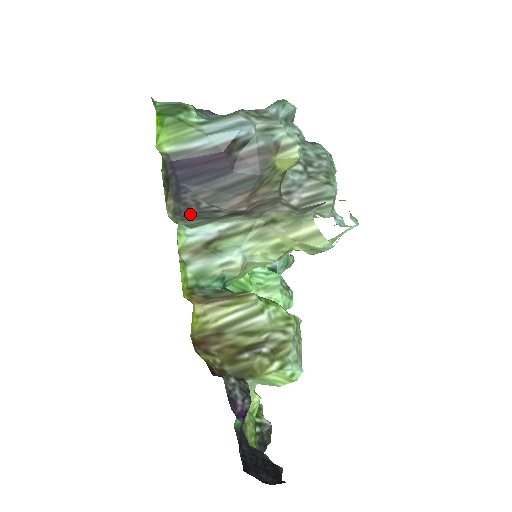
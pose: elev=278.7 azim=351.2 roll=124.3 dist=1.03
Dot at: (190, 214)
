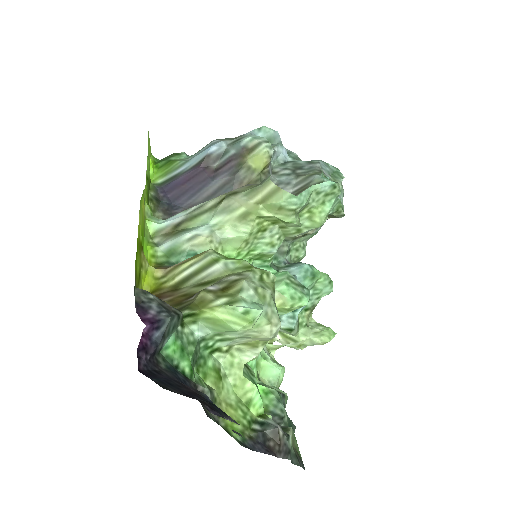
Dot at: occluded
